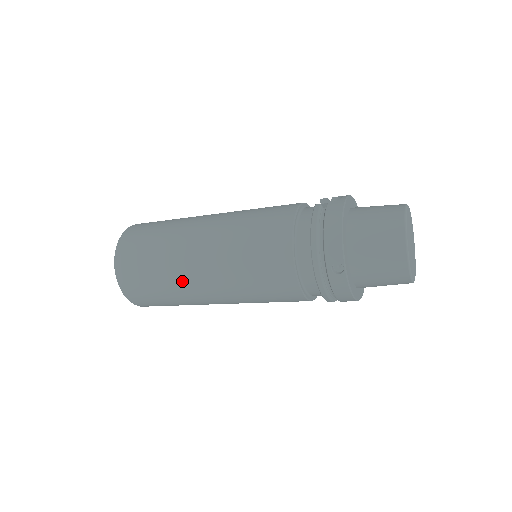
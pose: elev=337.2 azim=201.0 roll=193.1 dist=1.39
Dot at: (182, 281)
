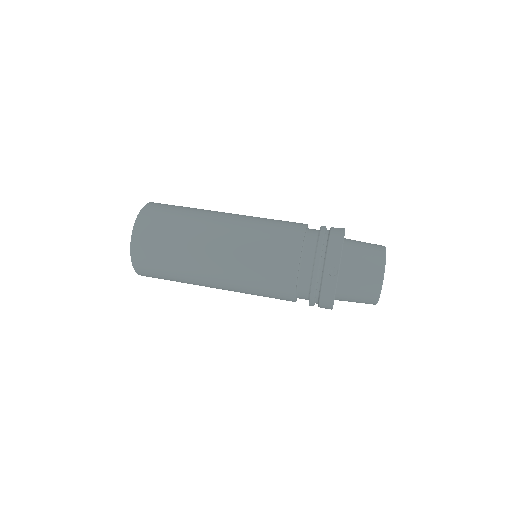
Dot at: (196, 253)
